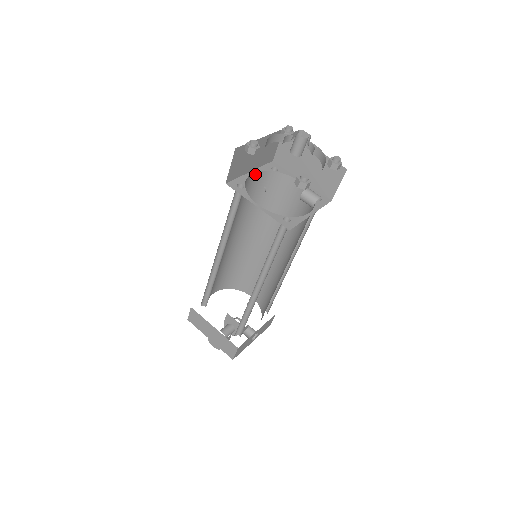
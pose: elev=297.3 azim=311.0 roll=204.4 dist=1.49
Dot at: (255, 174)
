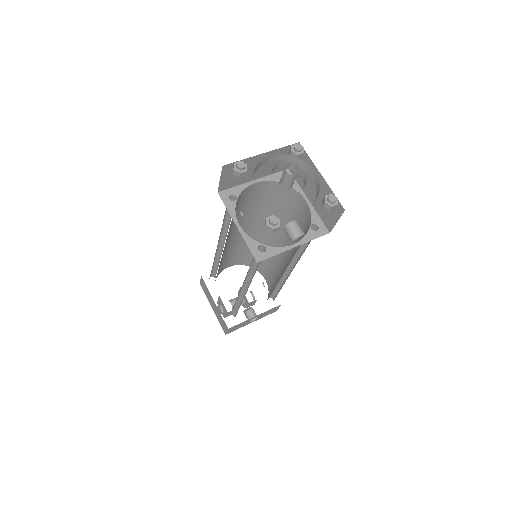
Dot at: (260, 183)
